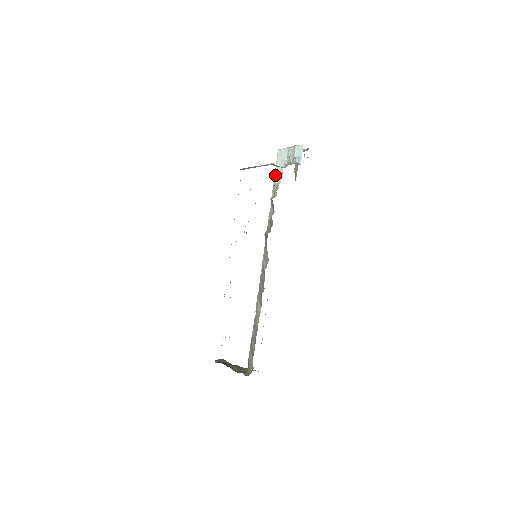
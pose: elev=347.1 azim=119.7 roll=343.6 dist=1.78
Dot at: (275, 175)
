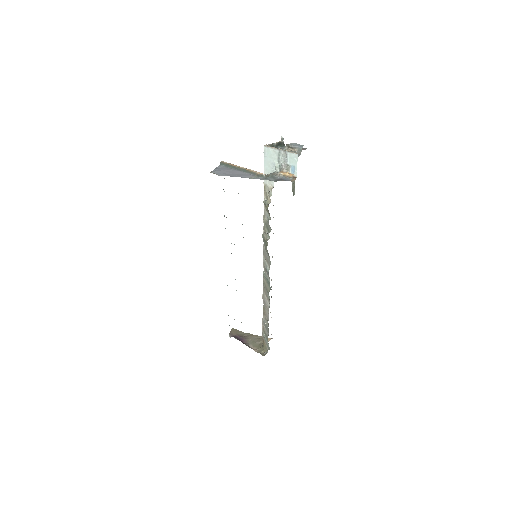
Dot at: occluded
